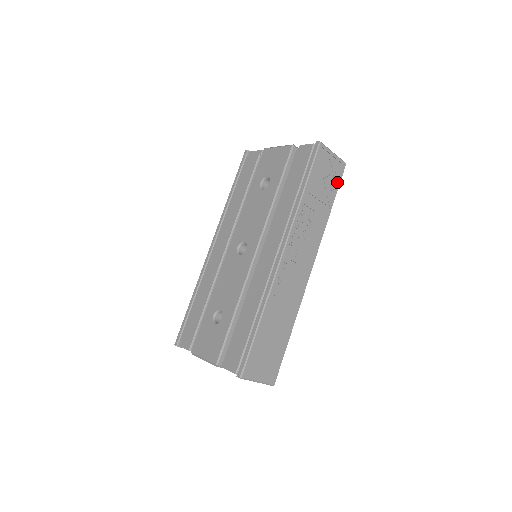
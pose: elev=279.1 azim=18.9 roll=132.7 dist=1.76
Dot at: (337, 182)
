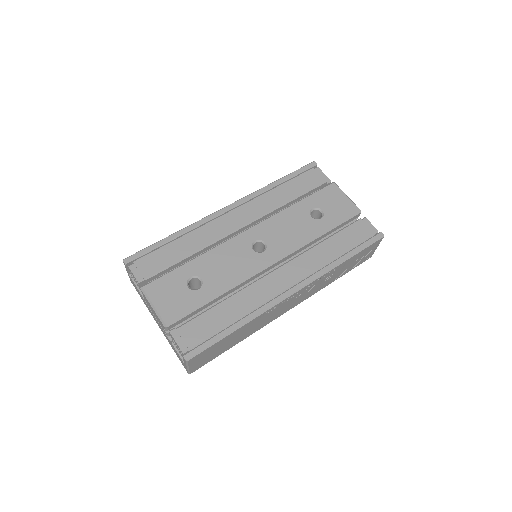
Dot at: (357, 265)
